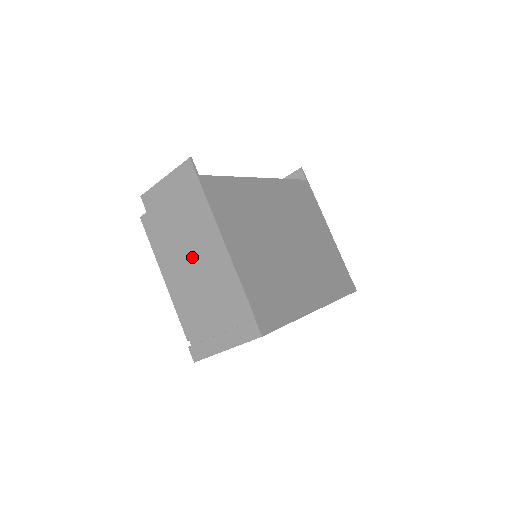
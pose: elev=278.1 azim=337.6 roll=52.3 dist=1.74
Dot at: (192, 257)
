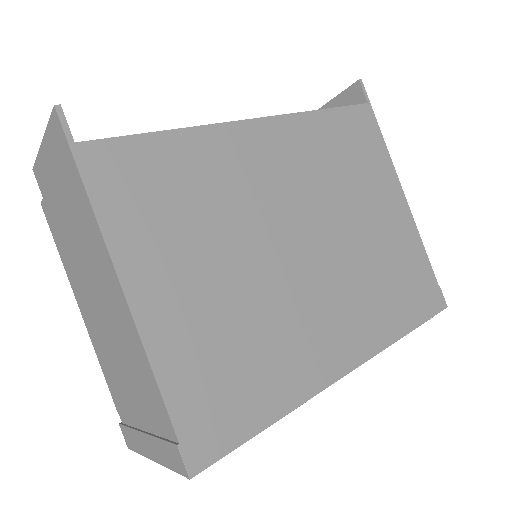
Dot at: (95, 293)
